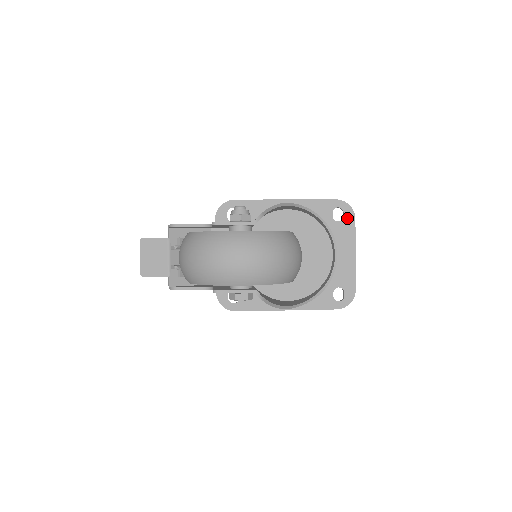
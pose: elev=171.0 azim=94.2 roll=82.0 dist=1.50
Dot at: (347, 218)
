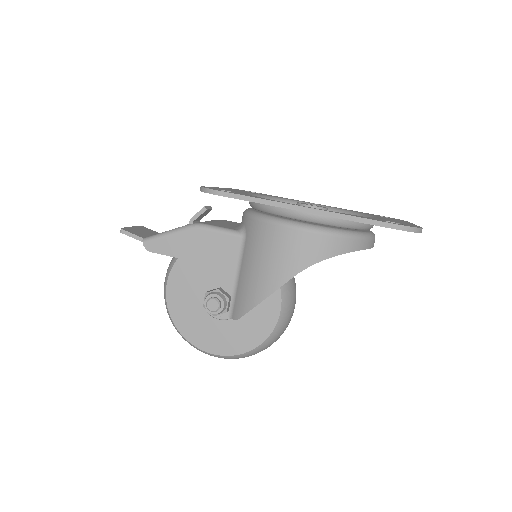
Dot at: occluded
